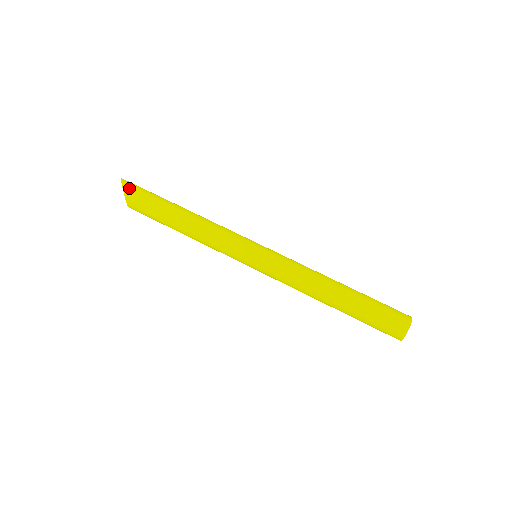
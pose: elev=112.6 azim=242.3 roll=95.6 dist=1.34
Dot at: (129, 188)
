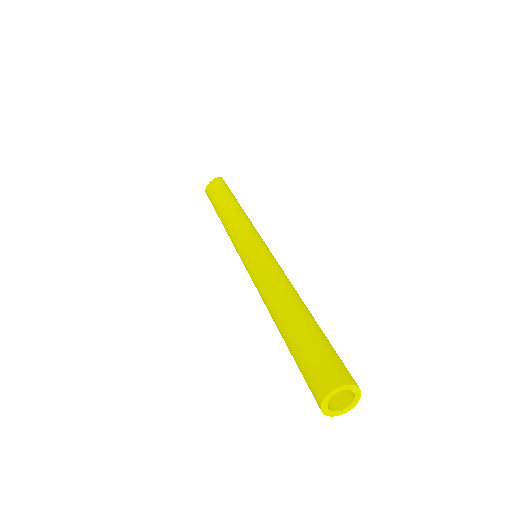
Dot at: occluded
